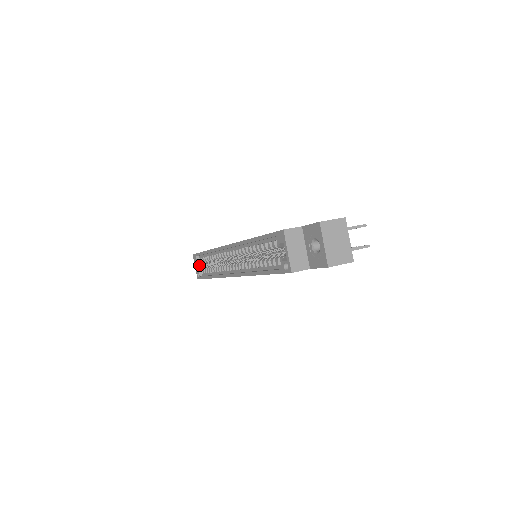
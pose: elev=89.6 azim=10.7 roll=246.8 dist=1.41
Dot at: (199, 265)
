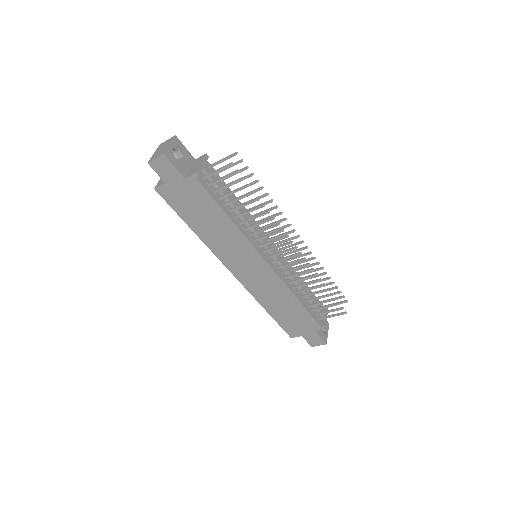
Dot at: occluded
